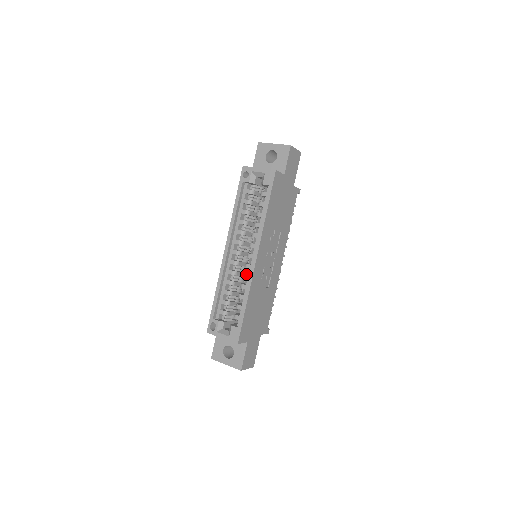
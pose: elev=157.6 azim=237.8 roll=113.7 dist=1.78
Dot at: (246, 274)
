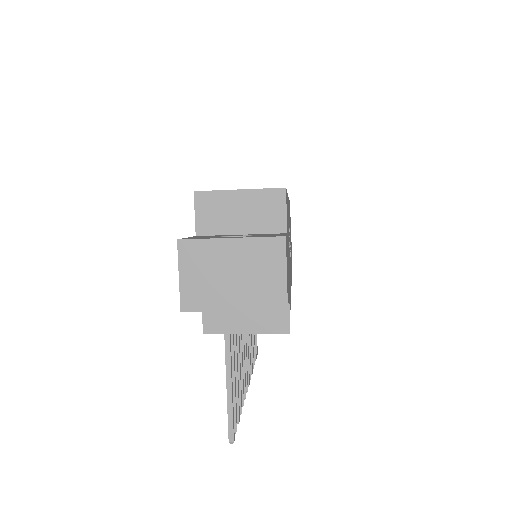
Dot at: occluded
